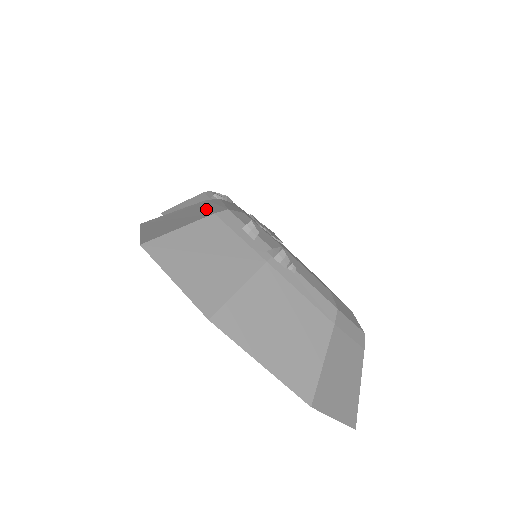
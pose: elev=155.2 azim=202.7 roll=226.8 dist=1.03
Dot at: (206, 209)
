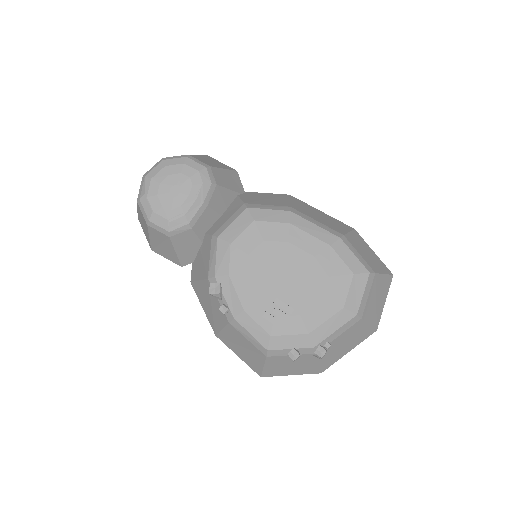
Dot at: (251, 345)
